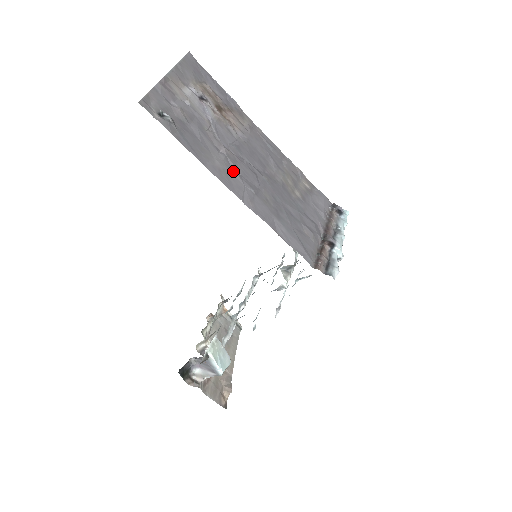
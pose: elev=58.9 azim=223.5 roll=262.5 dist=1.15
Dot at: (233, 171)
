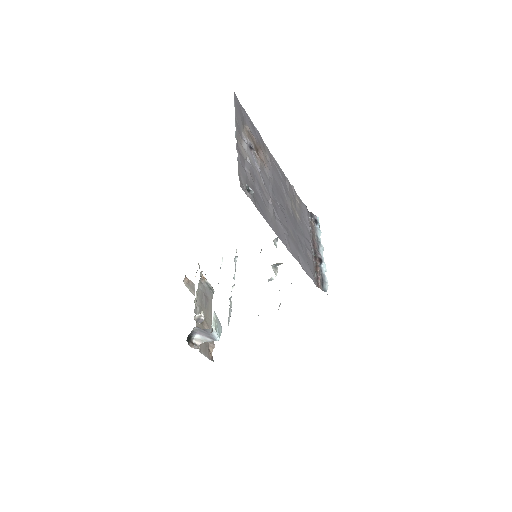
Dot at: (278, 220)
